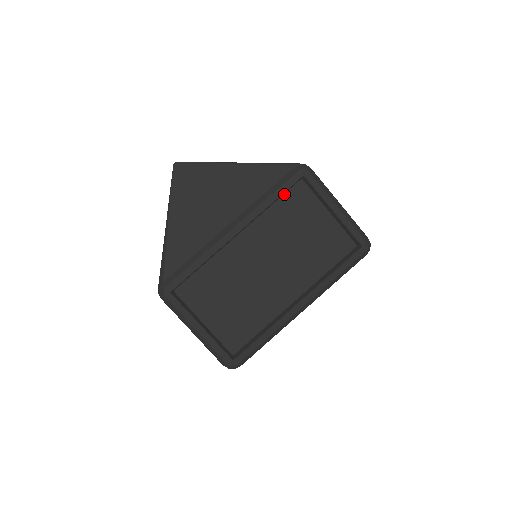
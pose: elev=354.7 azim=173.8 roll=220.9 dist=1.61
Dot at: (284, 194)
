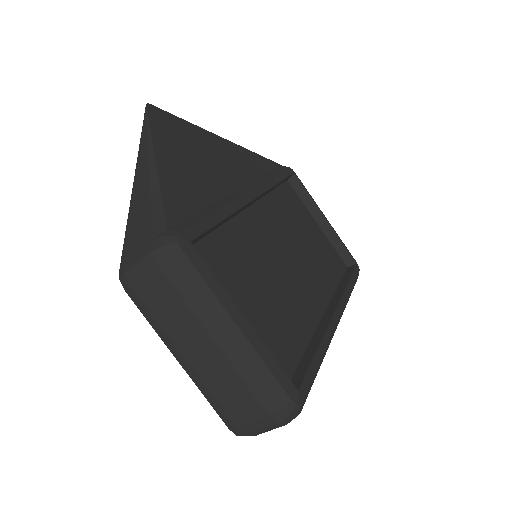
Dot at: (278, 186)
